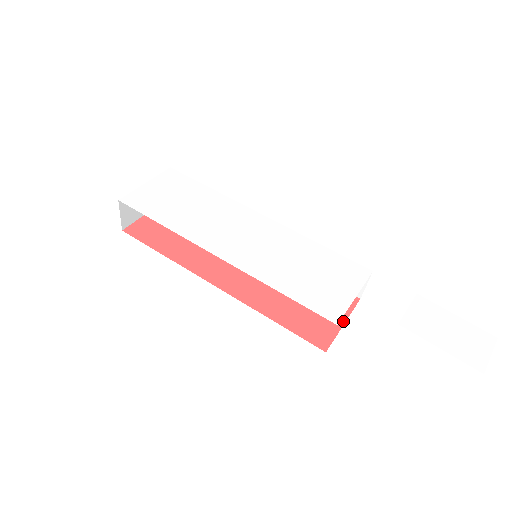
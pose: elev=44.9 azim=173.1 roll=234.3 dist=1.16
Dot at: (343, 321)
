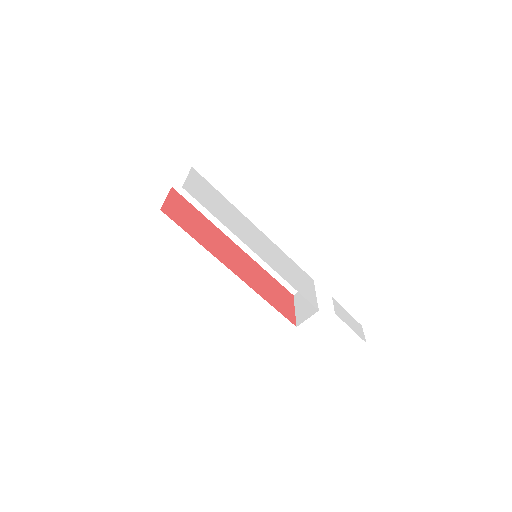
Dot at: (294, 308)
